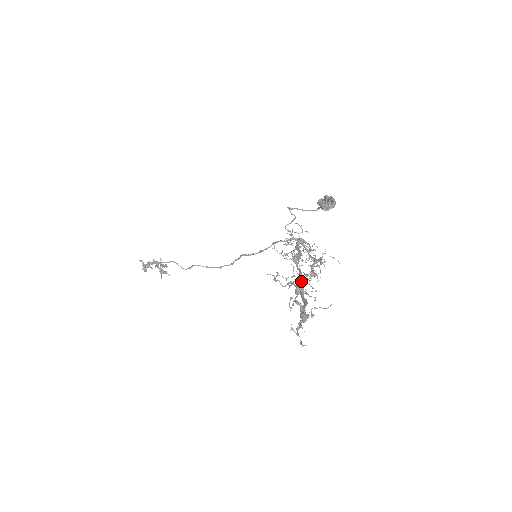
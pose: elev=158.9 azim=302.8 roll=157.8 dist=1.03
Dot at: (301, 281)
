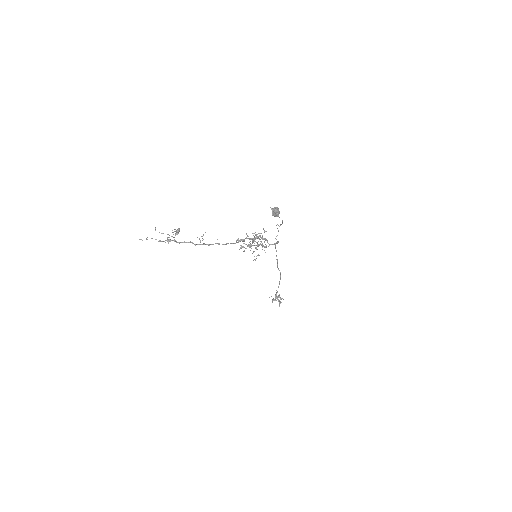
Dot at: (179, 228)
